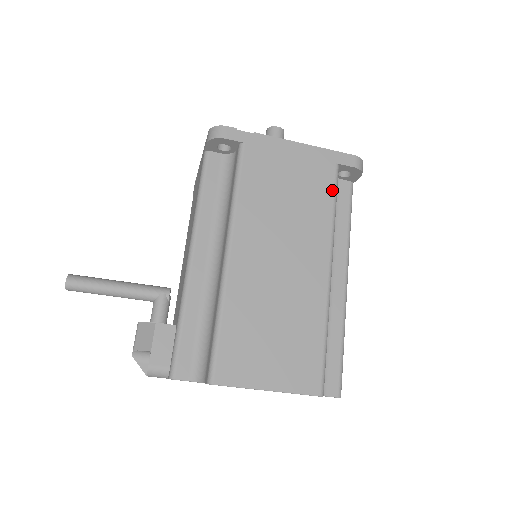
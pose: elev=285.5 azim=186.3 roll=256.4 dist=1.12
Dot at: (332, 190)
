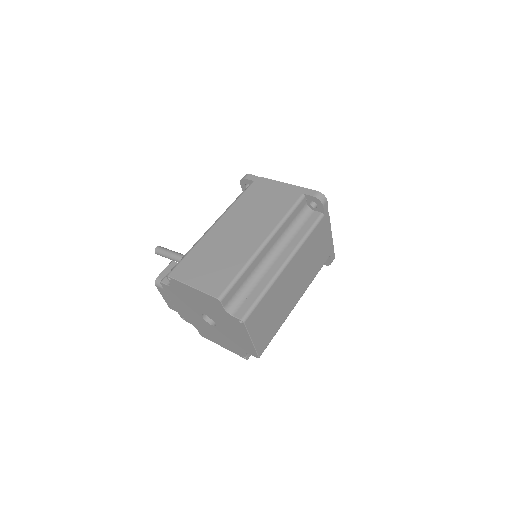
Dot at: (291, 205)
